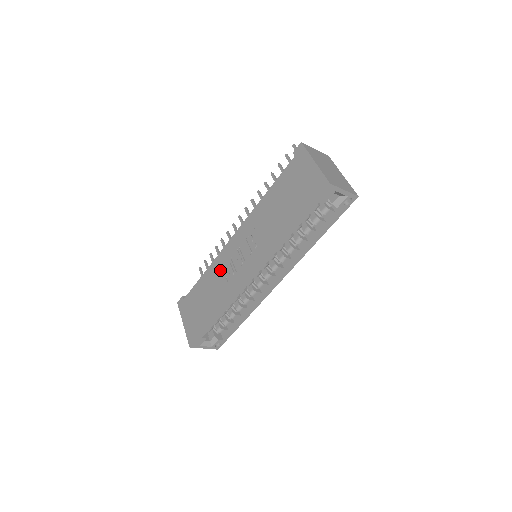
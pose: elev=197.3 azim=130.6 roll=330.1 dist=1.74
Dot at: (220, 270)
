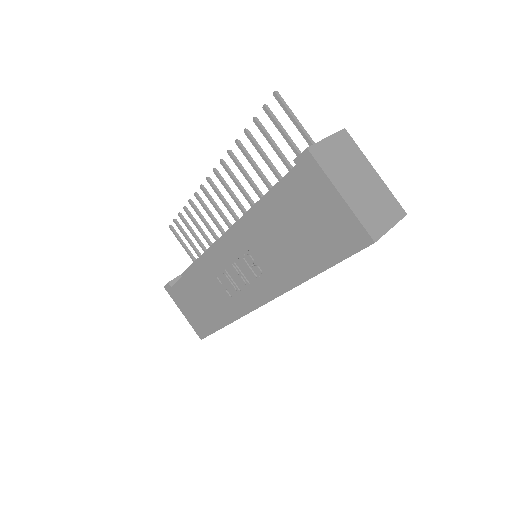
Dot at: (213, 278)
